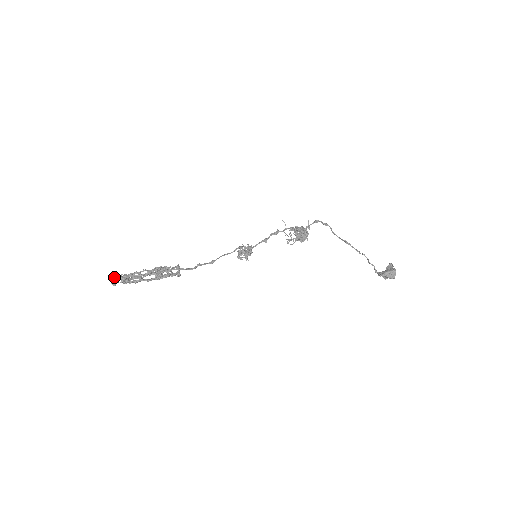
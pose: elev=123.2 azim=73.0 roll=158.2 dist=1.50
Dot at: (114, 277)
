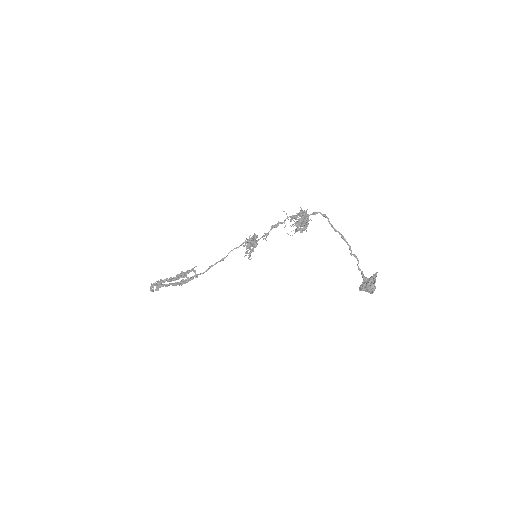
Dot at: (150, 286)
